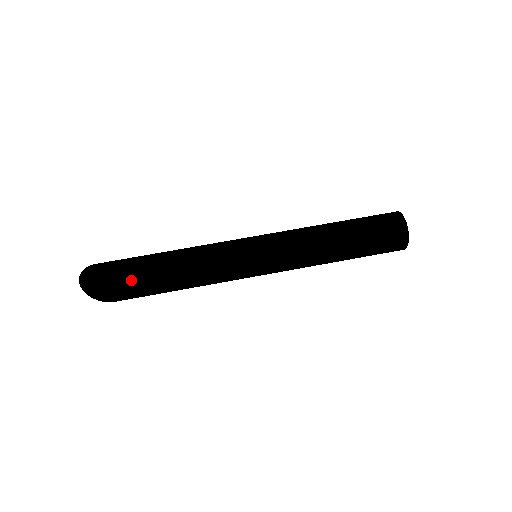
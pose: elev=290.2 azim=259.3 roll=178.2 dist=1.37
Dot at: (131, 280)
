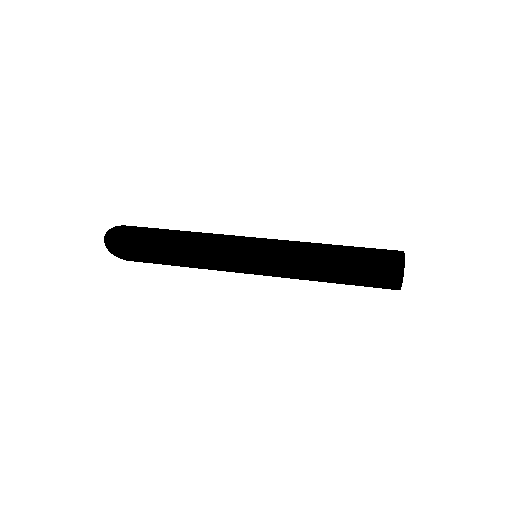
Dot at: (143, 248)
